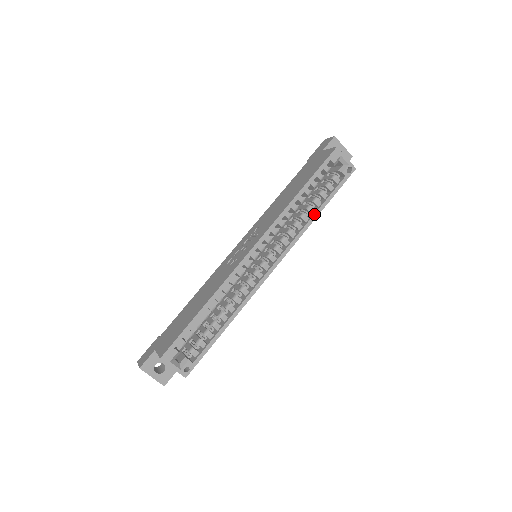
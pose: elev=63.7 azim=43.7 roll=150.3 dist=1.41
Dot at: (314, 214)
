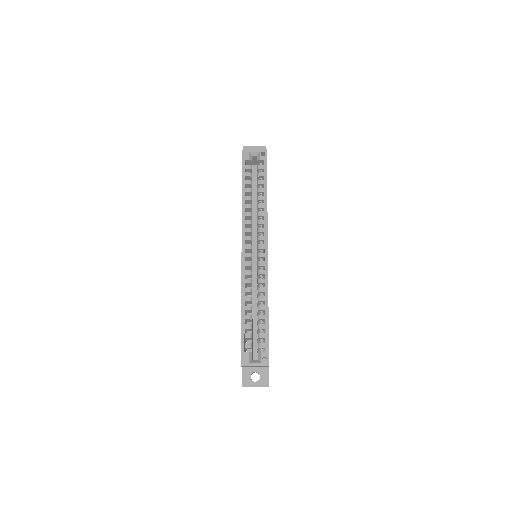
Dot at: (264, 198)
